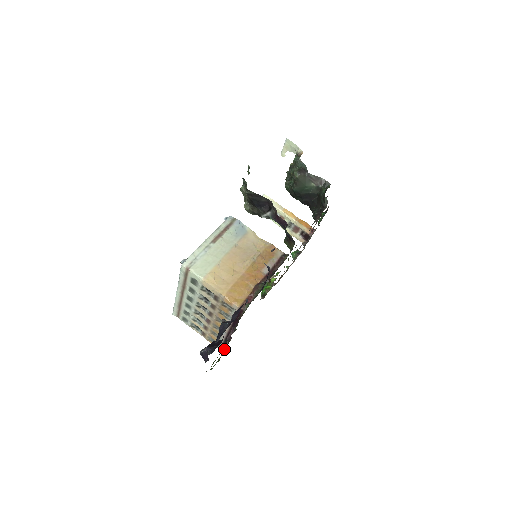
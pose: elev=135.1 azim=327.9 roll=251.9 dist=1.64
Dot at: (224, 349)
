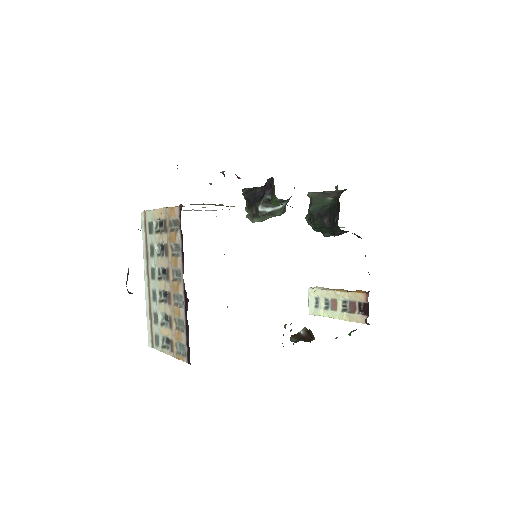
Dot at: (189, 349)
